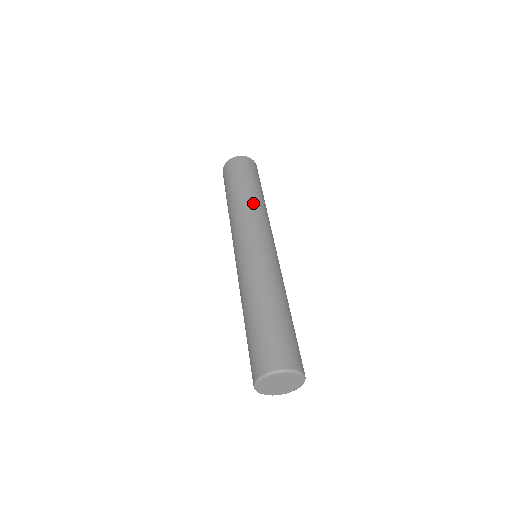
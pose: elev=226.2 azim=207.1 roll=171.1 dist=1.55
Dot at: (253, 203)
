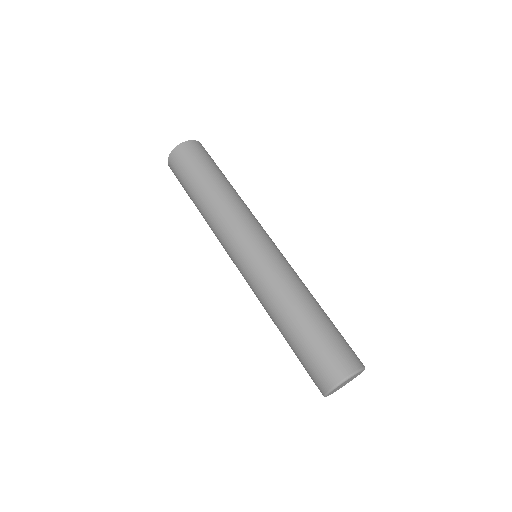
Dot at: (241, 199)
